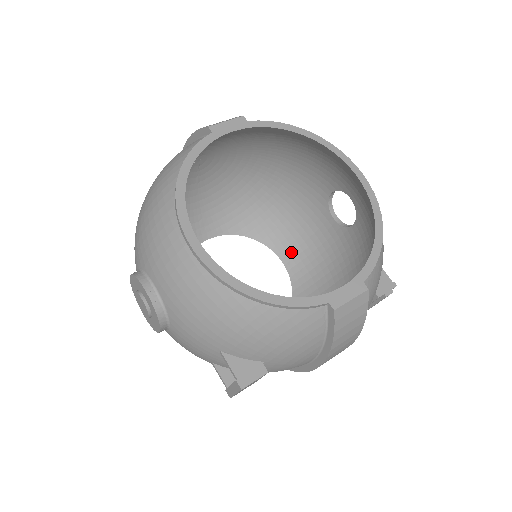
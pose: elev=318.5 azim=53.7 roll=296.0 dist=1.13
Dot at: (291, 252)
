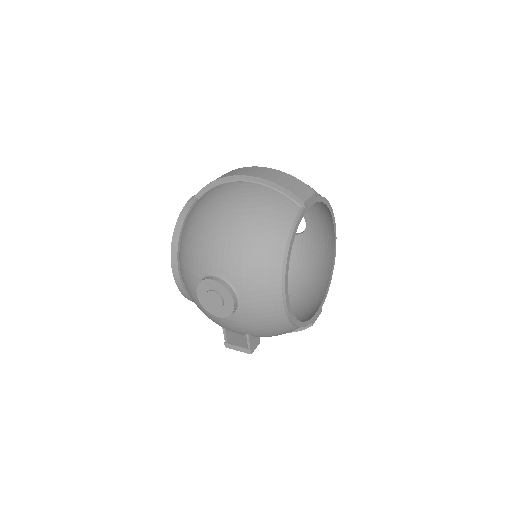
Dot at: occluded
